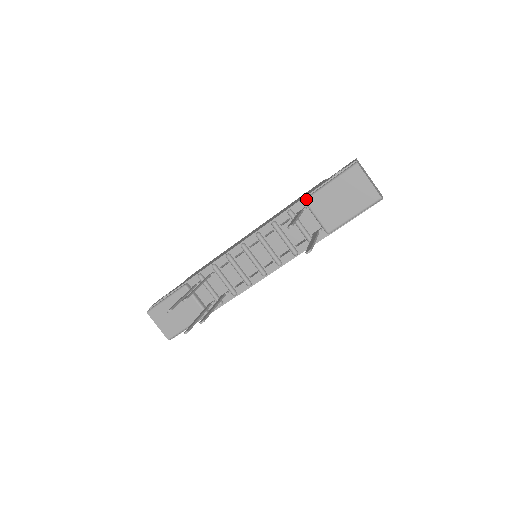
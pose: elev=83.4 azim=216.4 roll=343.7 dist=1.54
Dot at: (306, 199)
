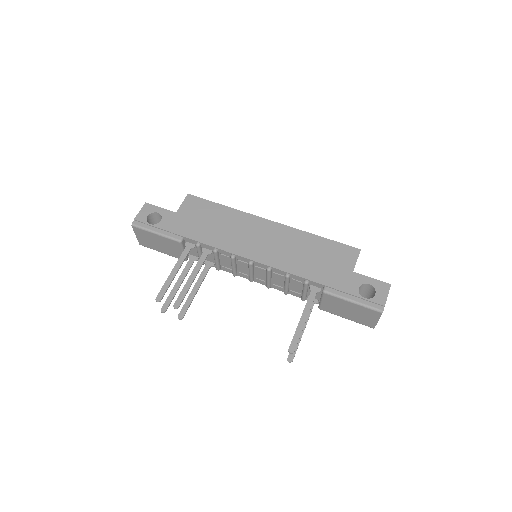
Dot at: (325, 293)
